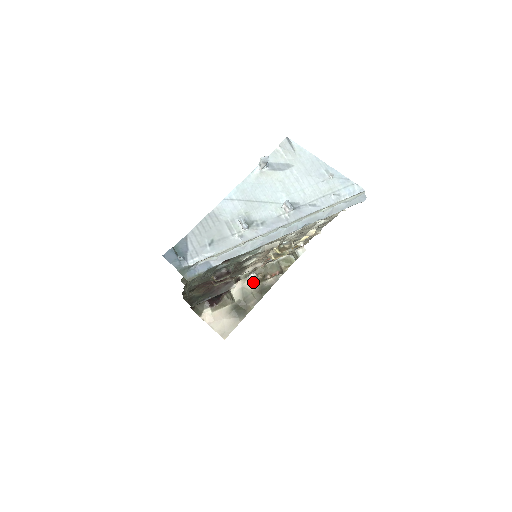
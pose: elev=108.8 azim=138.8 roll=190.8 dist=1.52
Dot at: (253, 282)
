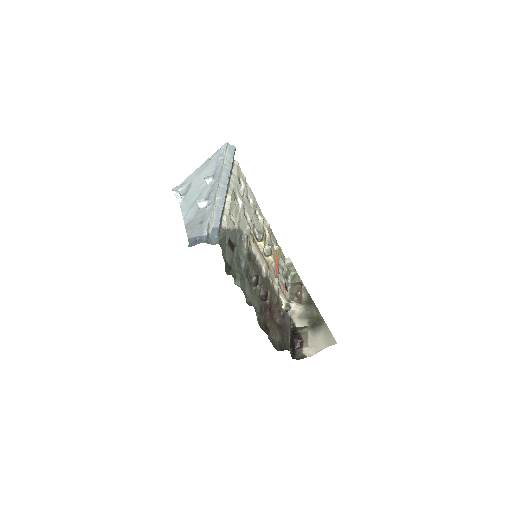
Dot at: (298, 306)
